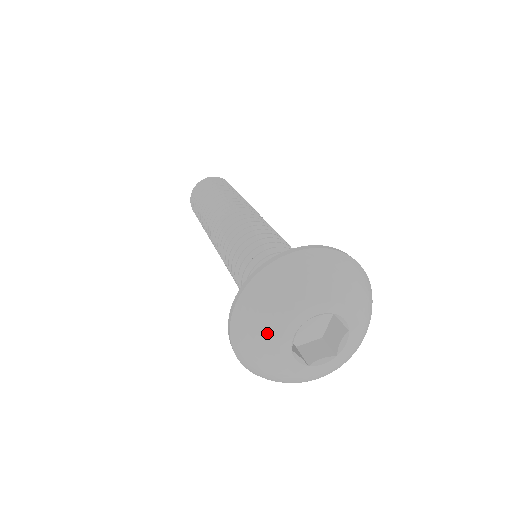
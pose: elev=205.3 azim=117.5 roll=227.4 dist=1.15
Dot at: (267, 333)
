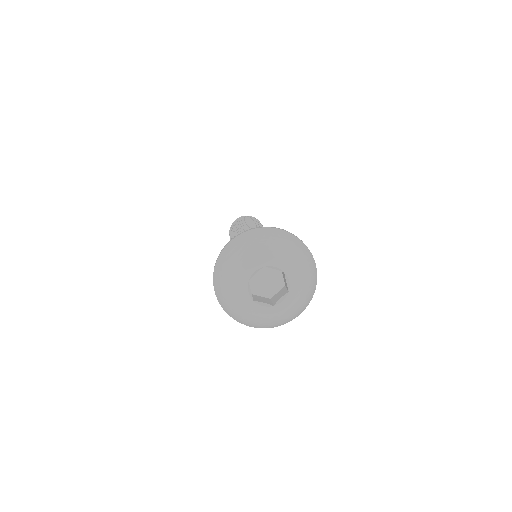
Dot at: (240, 262)
